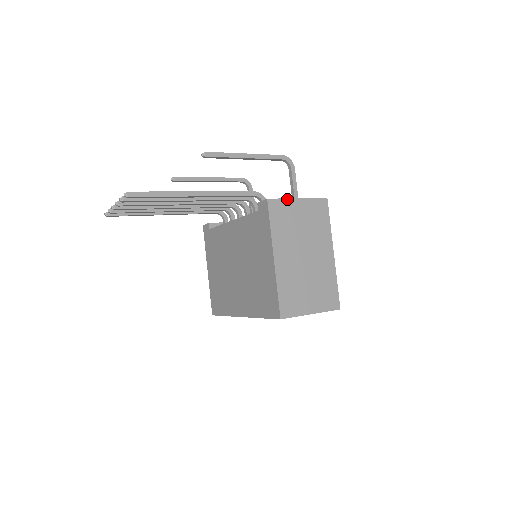
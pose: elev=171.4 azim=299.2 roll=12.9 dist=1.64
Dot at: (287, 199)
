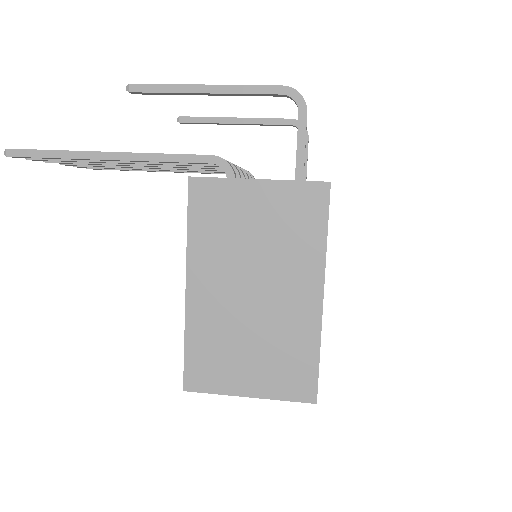
Dot at: (232, 179)
